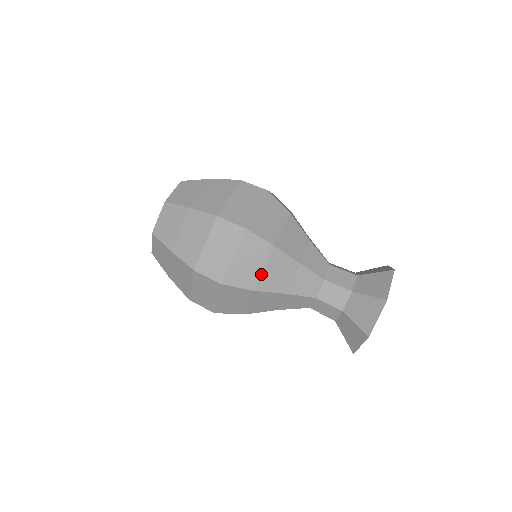
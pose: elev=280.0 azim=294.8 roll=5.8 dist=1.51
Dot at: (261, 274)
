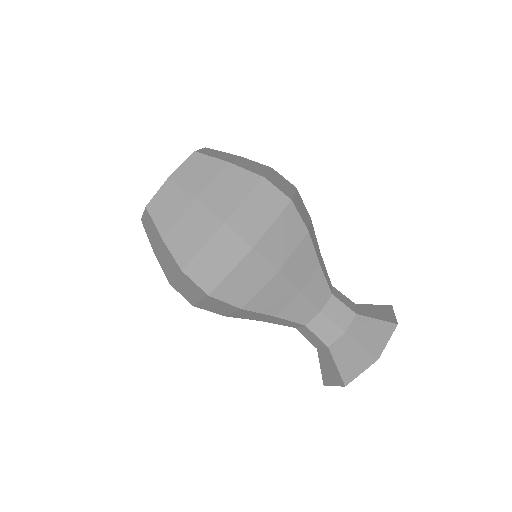
Dot at: (290, 256)
